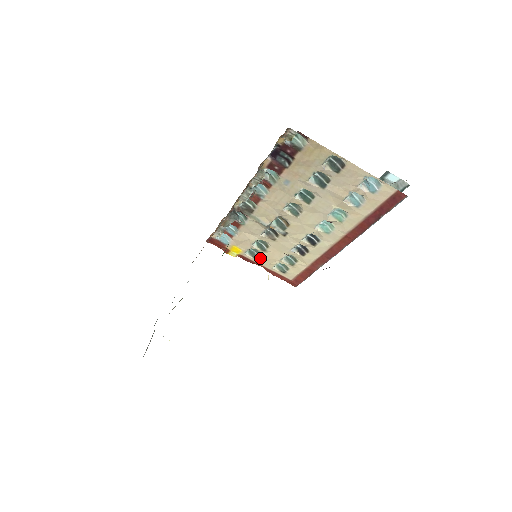
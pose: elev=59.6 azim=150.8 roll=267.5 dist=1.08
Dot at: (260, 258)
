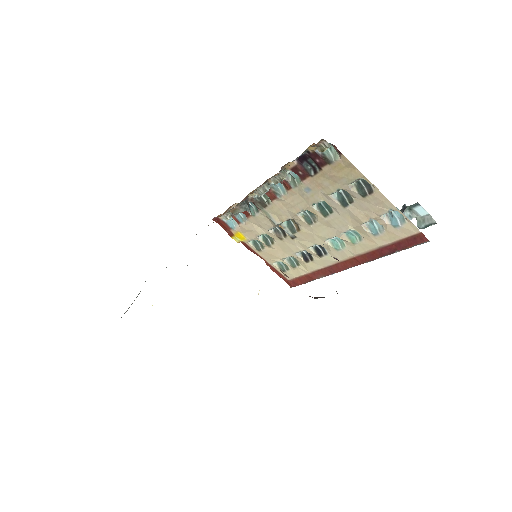
Dot at: (263, 251)
